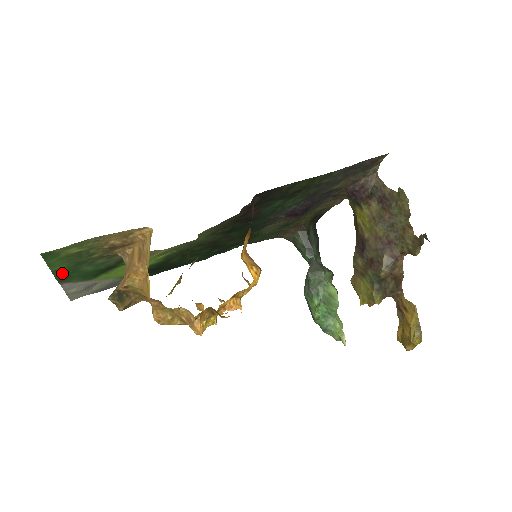
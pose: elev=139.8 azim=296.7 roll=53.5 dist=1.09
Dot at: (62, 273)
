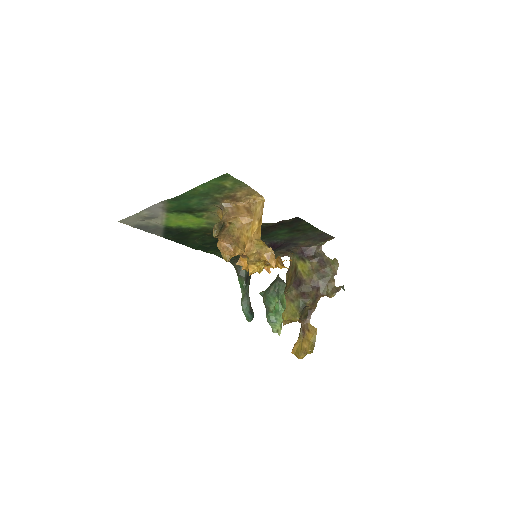
Dot at: (189, 194)
